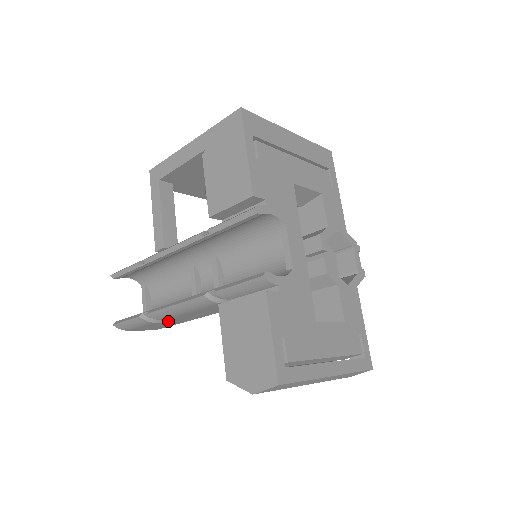
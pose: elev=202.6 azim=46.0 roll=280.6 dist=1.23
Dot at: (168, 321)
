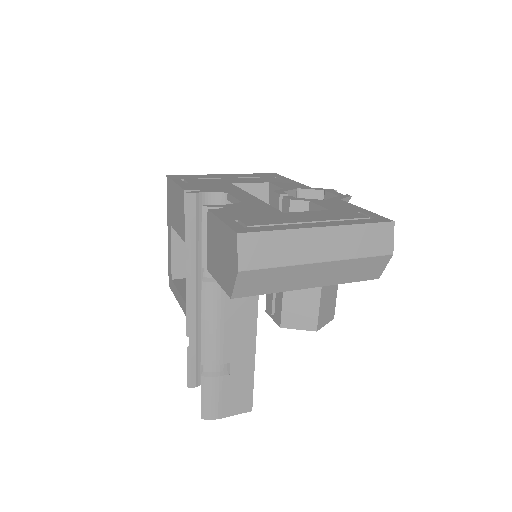
Dot at: (231, 367)
